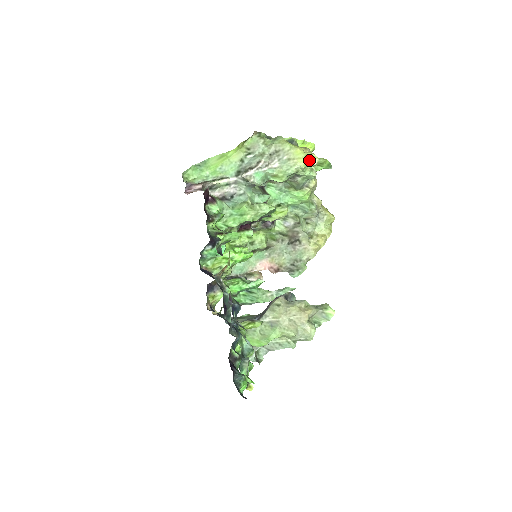
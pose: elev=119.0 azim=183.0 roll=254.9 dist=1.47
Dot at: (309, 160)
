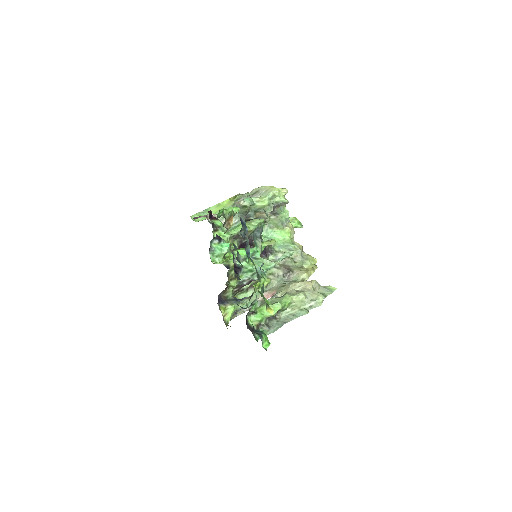
Dot at: (281, 188)
